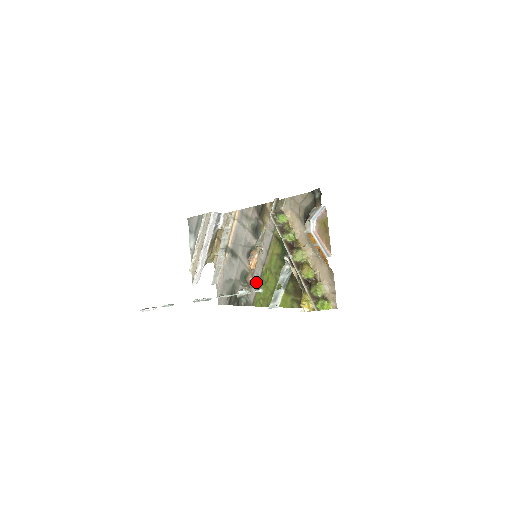
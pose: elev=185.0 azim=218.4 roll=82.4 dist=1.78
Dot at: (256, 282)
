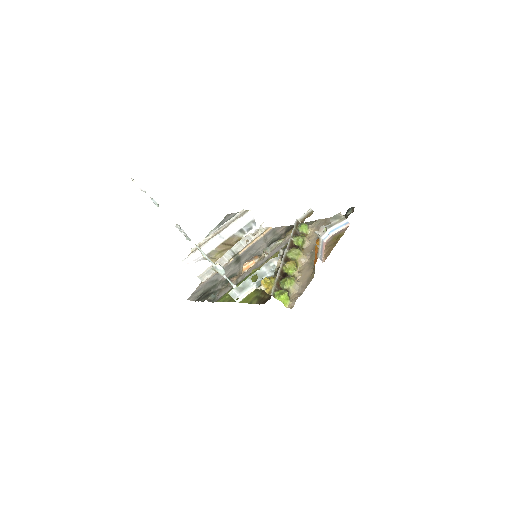
Dot at: (237, 282)
